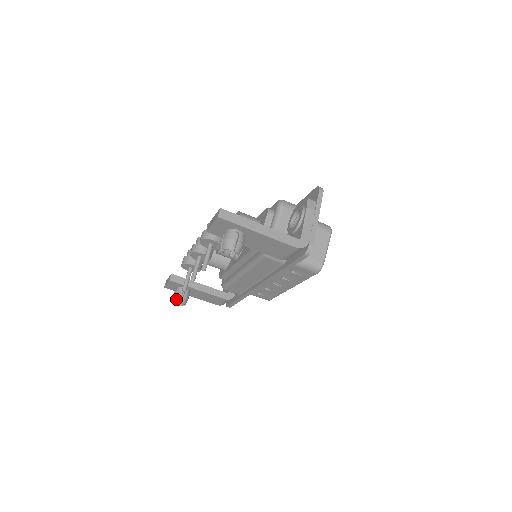
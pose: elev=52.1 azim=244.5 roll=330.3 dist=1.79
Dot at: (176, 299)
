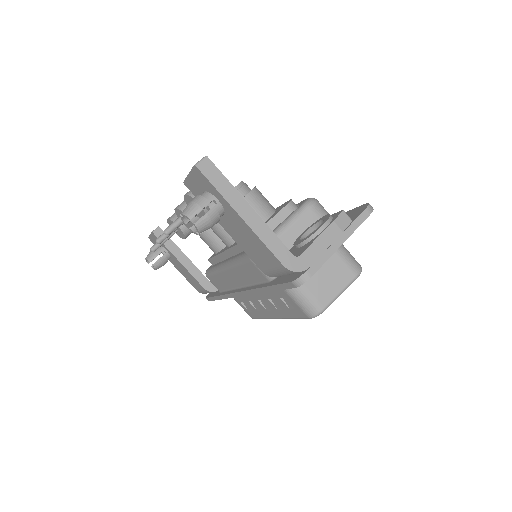
Dot at: (149, 257)
